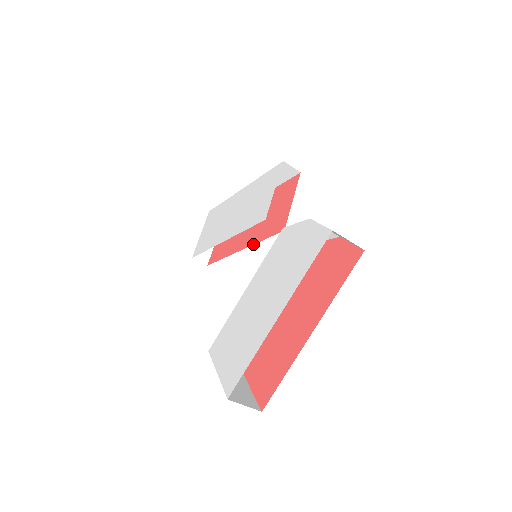
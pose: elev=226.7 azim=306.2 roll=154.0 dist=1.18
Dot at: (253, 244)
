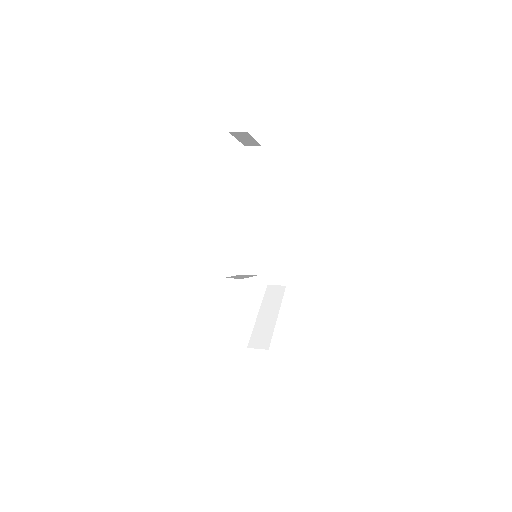
Dot at: (258, 232)
